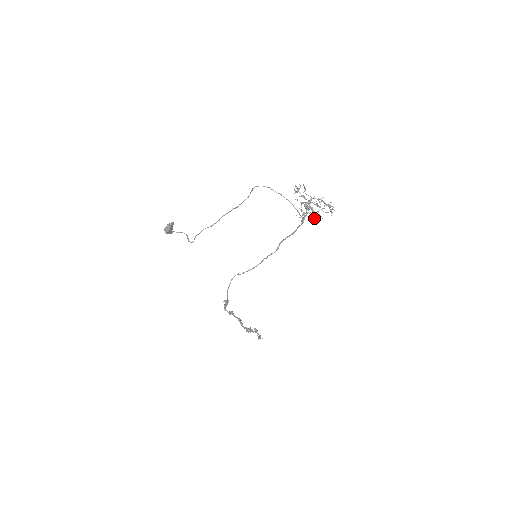
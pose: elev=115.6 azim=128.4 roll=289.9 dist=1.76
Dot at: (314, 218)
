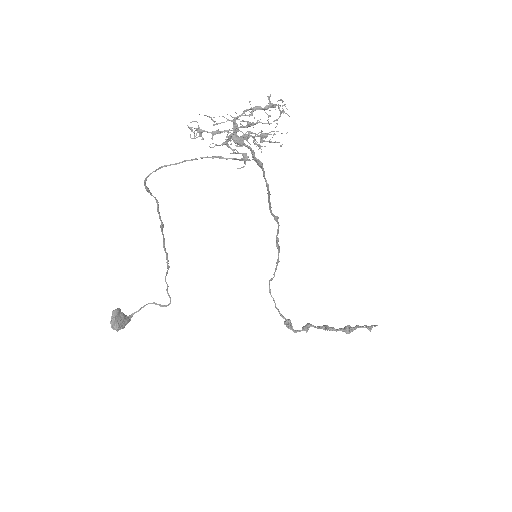
Dot at: occluded
